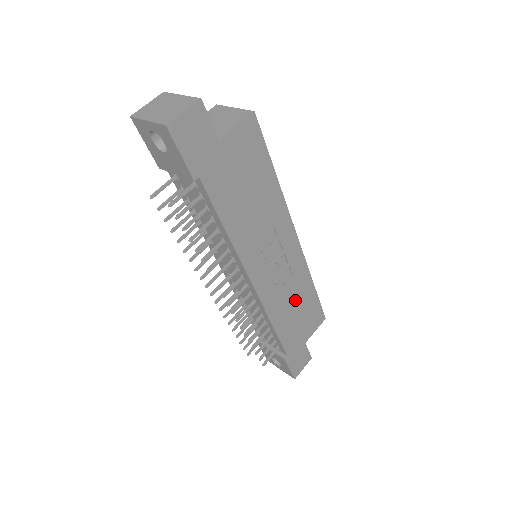
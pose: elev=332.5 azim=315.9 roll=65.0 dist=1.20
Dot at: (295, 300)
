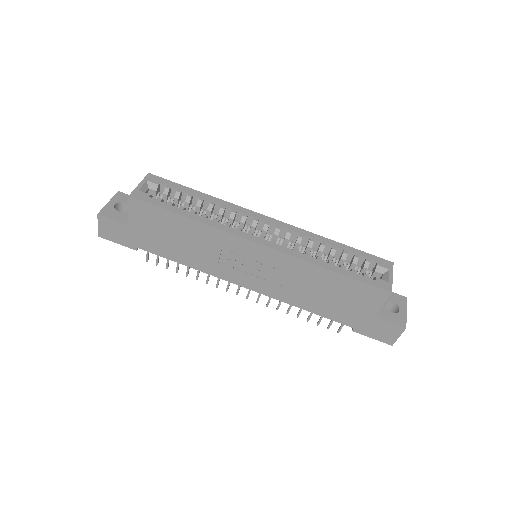
Dot at: (313, 287)
